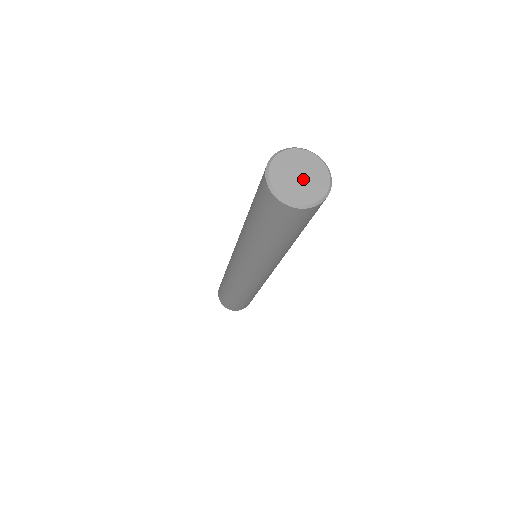
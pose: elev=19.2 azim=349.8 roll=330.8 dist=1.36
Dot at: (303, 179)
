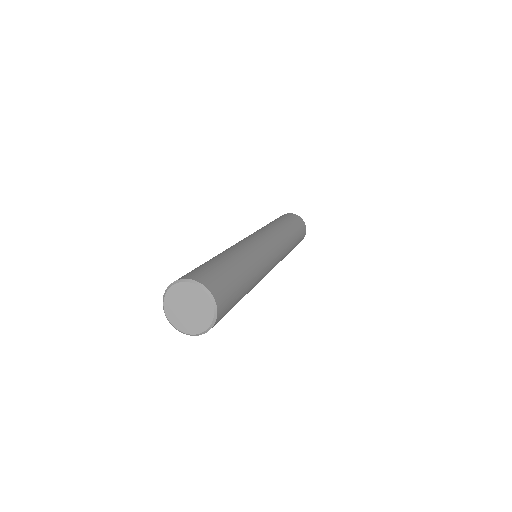
Dot at: (191, 311)
